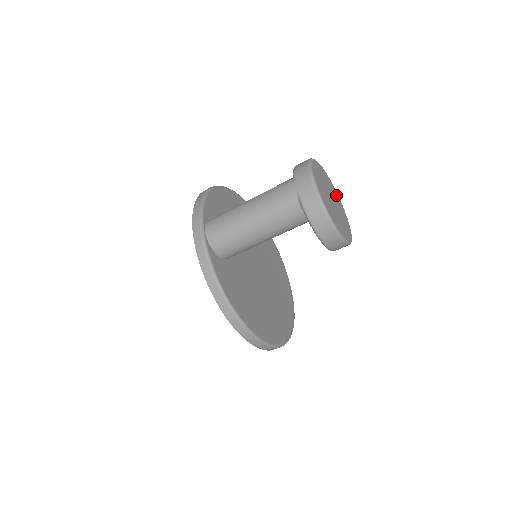
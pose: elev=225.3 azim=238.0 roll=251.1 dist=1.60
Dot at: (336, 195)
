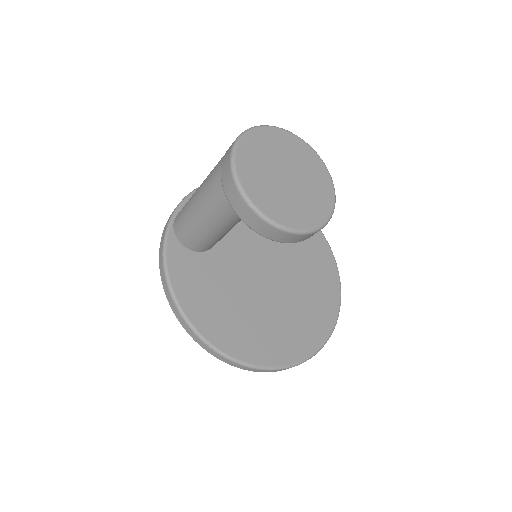
Dot at: (319, 174)
